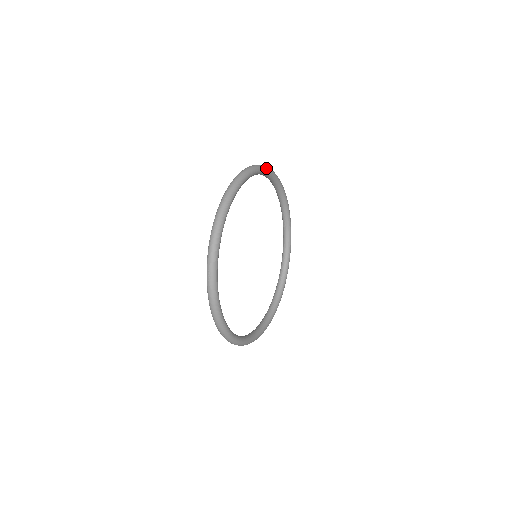
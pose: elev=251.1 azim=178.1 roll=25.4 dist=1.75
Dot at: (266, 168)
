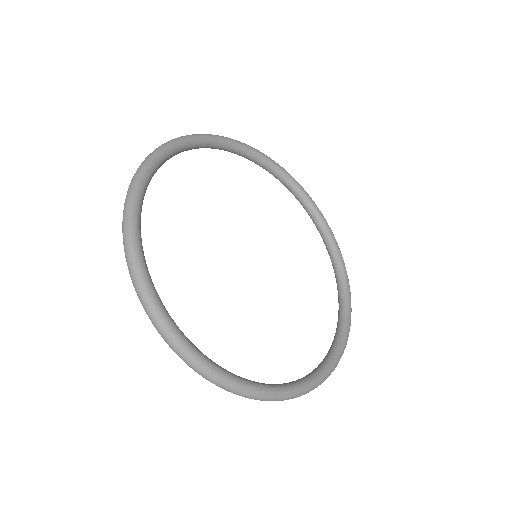
Dot at: (292, 177)
